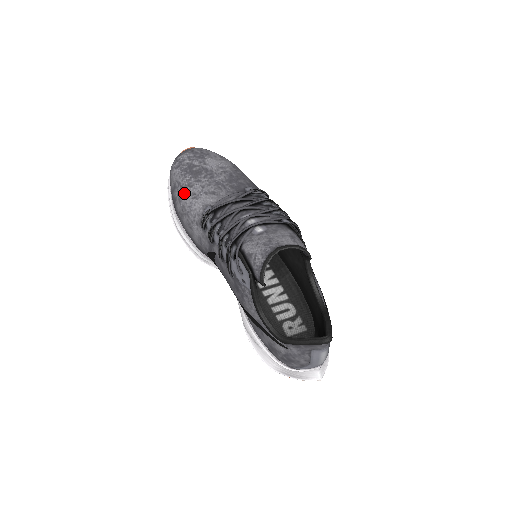
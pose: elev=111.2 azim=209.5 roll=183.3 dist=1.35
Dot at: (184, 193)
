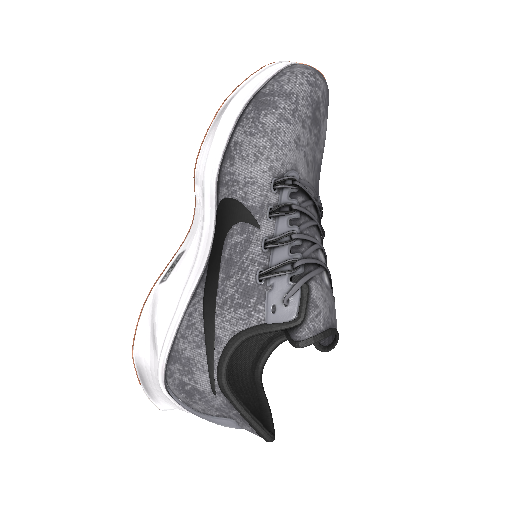
Dot at: (293, 121)
